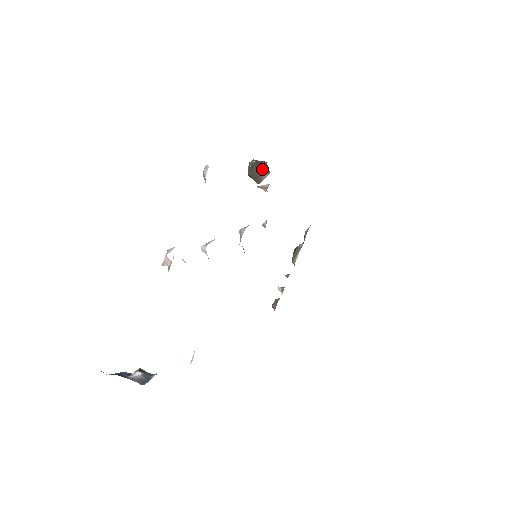
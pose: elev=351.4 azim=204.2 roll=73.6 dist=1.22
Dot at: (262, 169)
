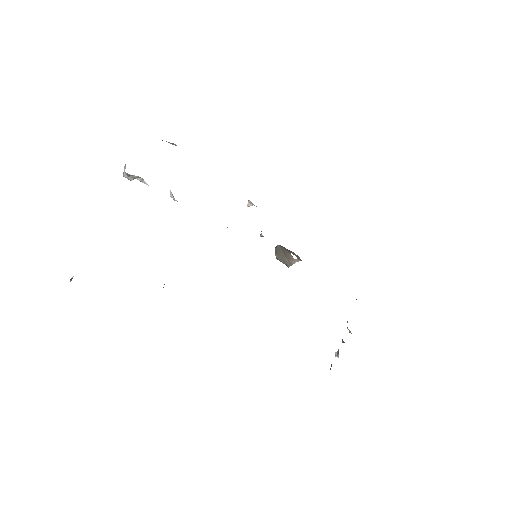
Dot at: (290, 255)
